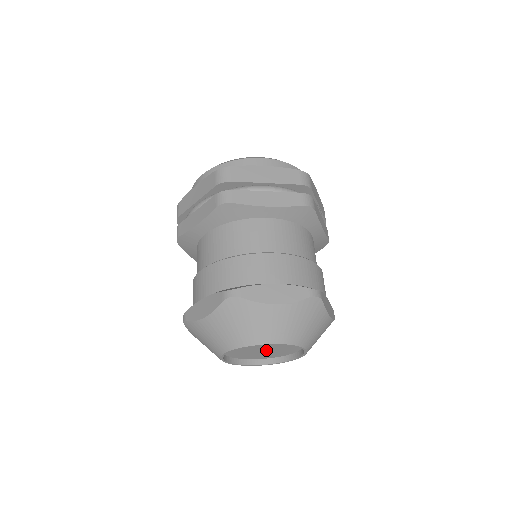
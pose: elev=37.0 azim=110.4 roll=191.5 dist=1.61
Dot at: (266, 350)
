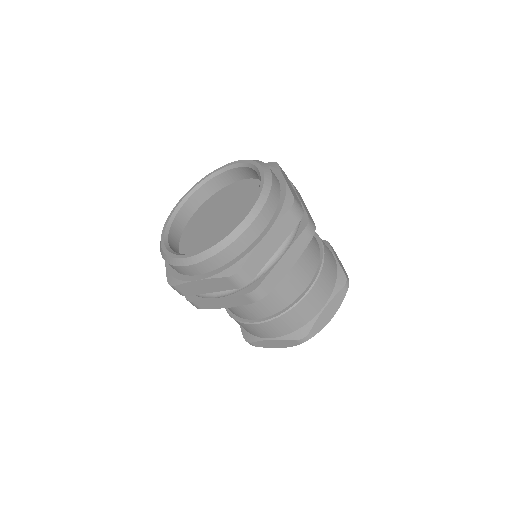
Dot at: occluded
